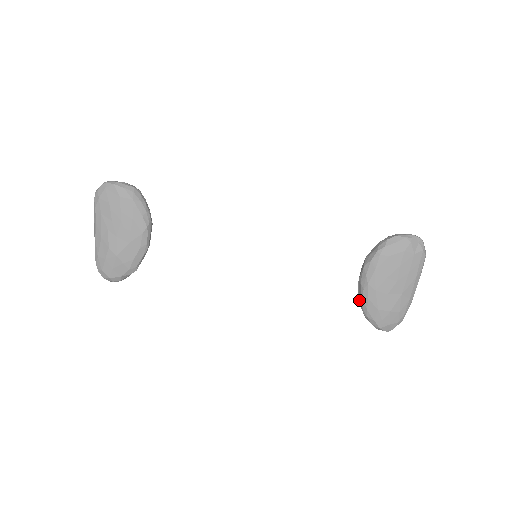
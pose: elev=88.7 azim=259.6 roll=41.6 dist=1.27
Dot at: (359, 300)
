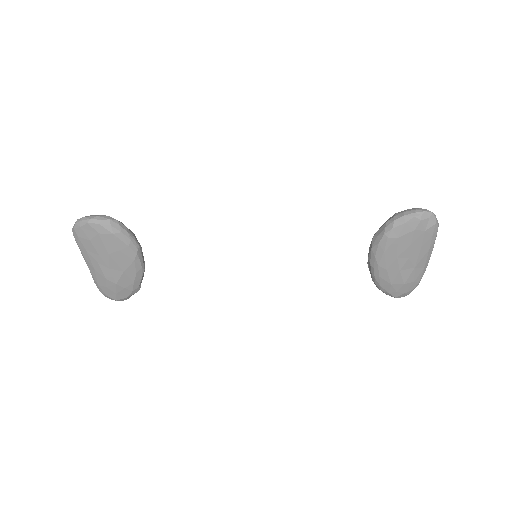
Dot at: (371, 276)
